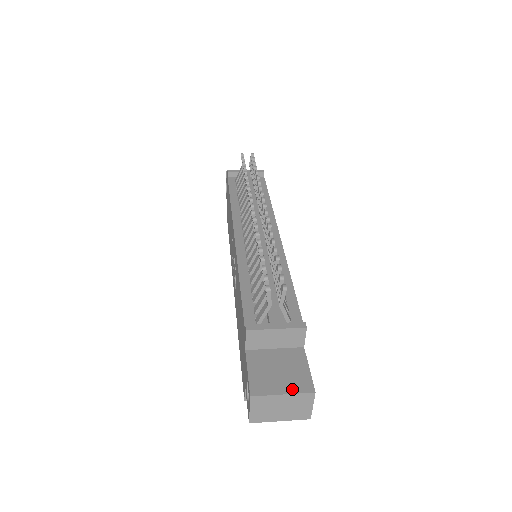
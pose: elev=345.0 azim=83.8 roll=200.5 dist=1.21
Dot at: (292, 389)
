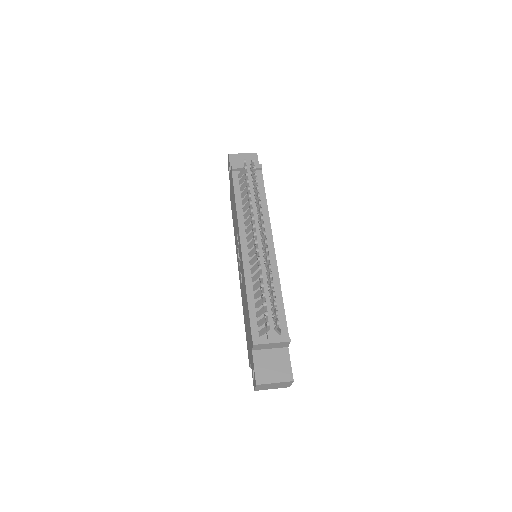
Dot at: (280, 379)
